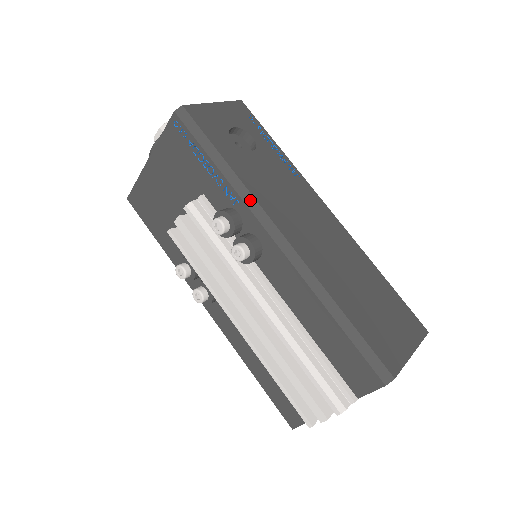
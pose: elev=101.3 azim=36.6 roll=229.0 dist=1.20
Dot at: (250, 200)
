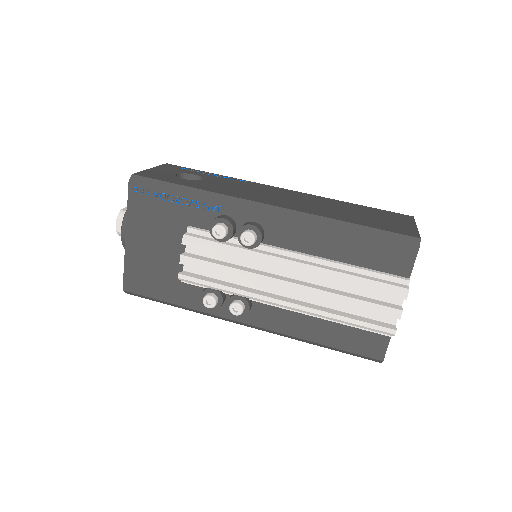
Dot at: (229, 199)
